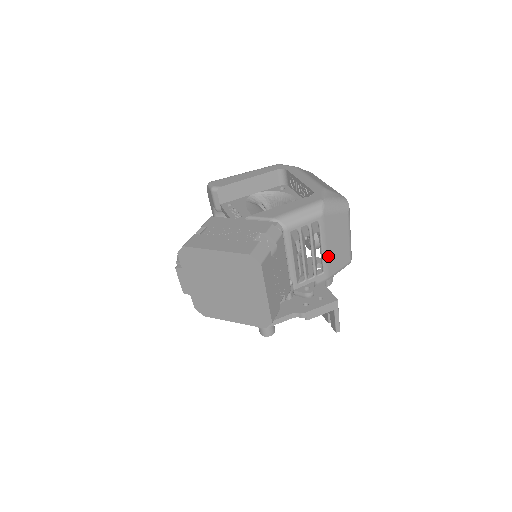
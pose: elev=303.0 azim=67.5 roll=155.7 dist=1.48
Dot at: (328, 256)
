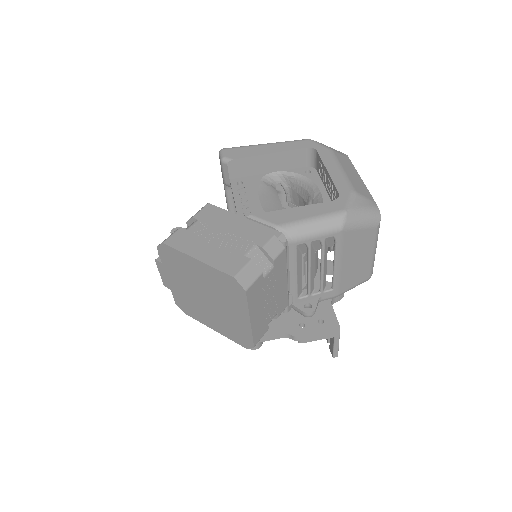
Dot at: (341, 273)
